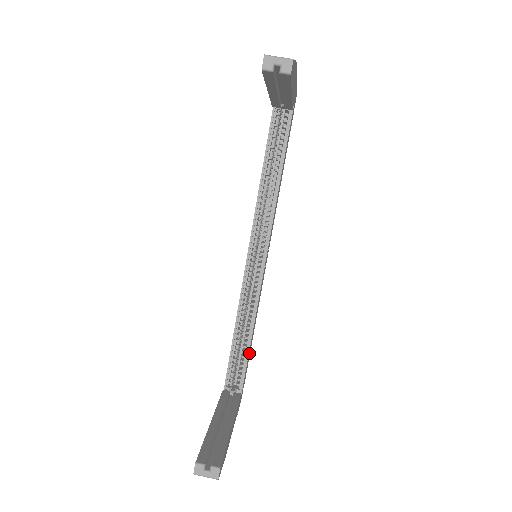
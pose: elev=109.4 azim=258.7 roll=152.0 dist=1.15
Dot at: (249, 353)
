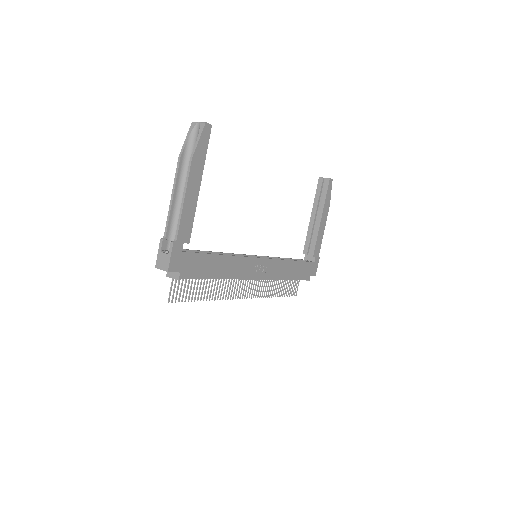
Dot at: (207, 266)
